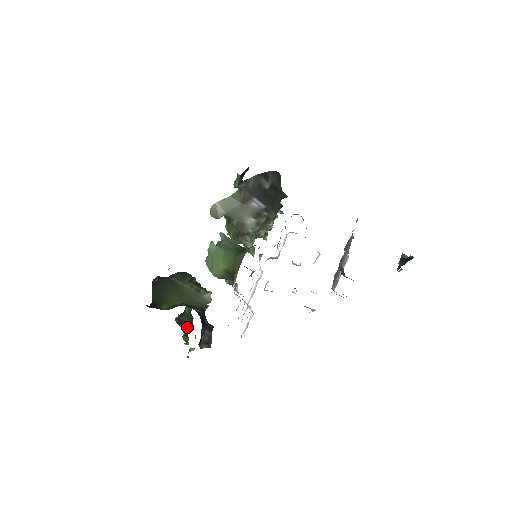
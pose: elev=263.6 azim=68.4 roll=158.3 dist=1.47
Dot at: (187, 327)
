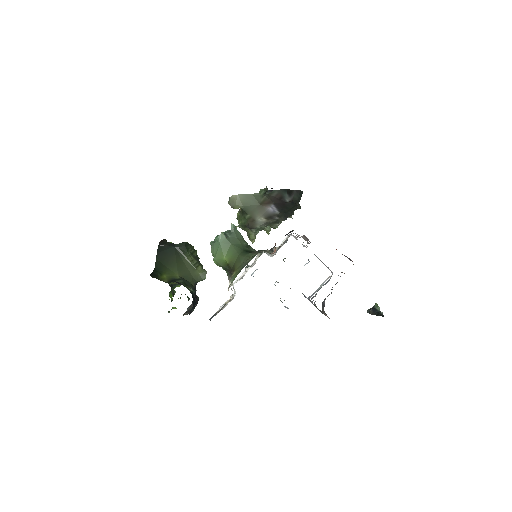
Dot at: (175, 286)
